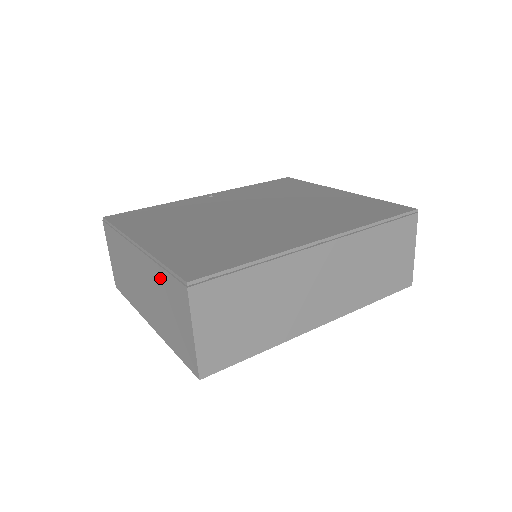
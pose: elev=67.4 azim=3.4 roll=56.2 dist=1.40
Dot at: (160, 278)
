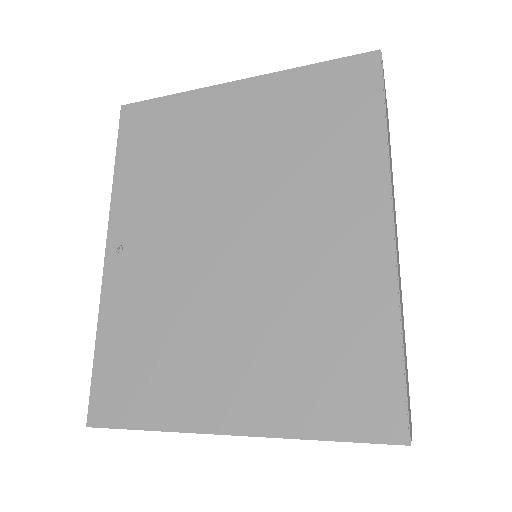
Dot at: occluded
